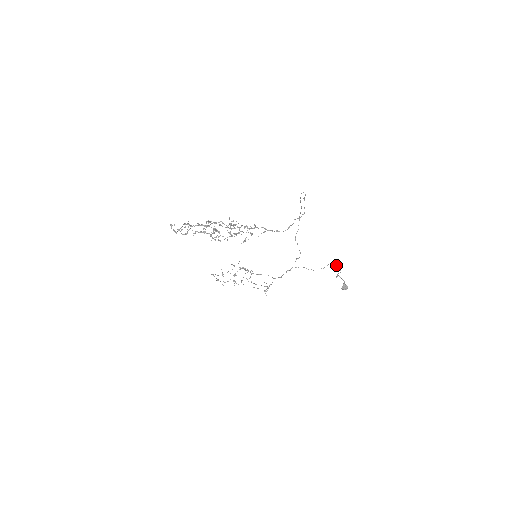
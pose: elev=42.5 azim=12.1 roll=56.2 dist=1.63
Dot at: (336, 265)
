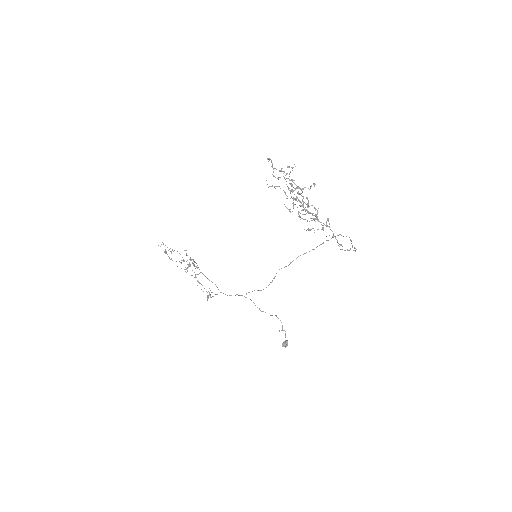
Dot at: occluded
